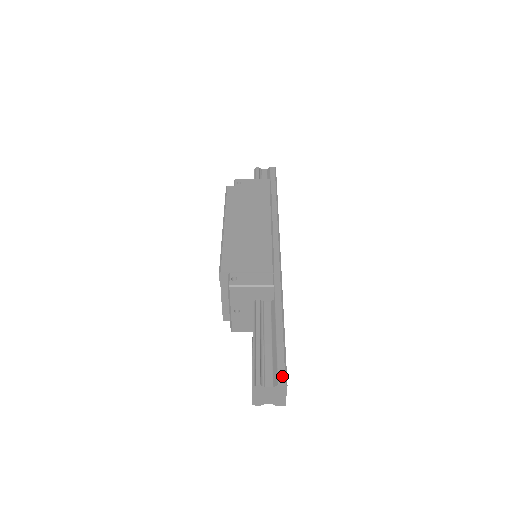
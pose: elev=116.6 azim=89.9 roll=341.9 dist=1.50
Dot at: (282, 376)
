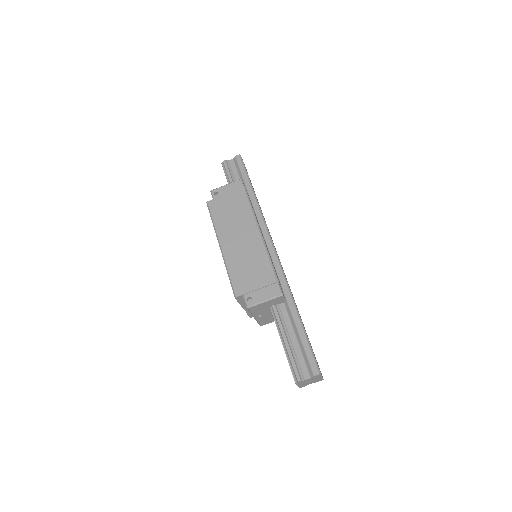
Dot at: (315, 368)
